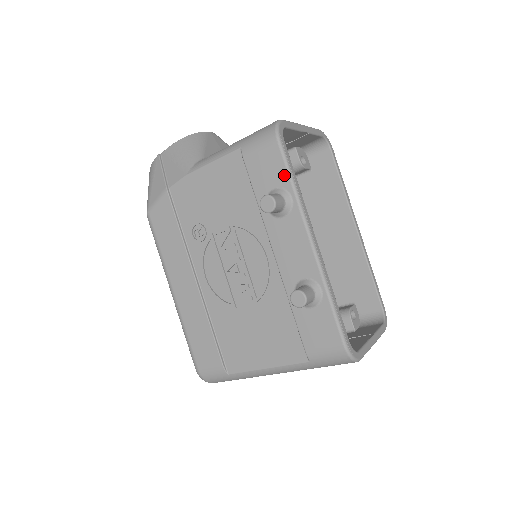
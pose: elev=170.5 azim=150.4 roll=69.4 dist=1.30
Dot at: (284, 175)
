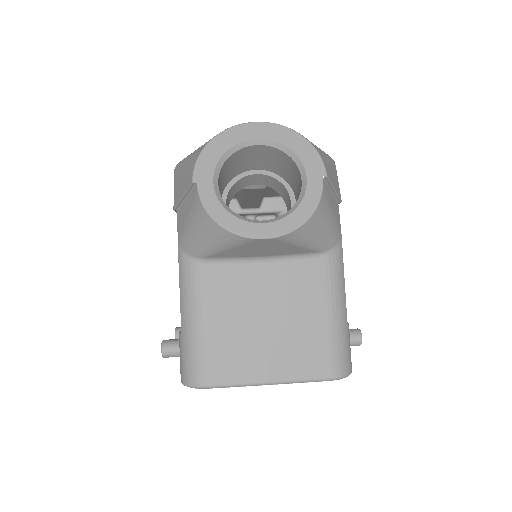
Dot at: occluded
